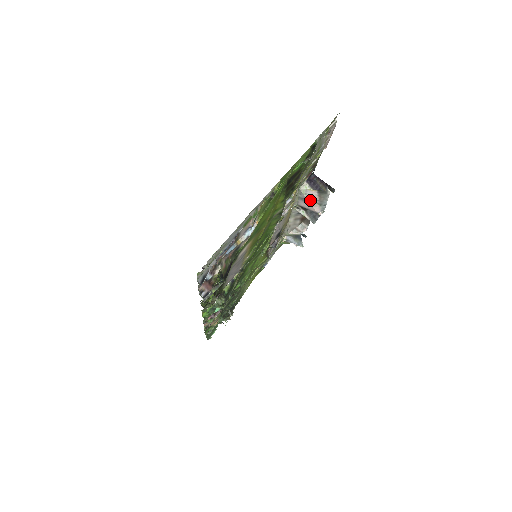
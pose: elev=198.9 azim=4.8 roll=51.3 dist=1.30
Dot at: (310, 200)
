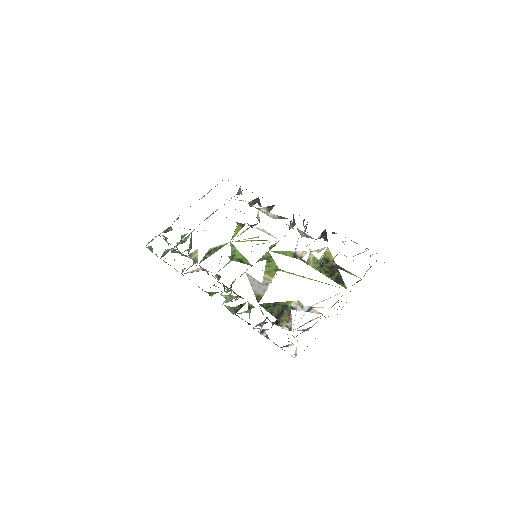
Dot at: occluded
